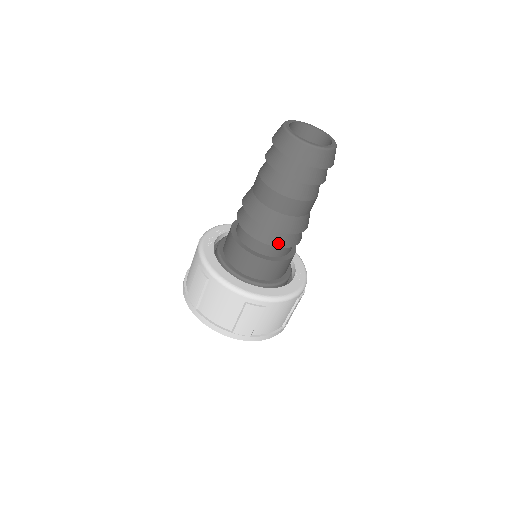
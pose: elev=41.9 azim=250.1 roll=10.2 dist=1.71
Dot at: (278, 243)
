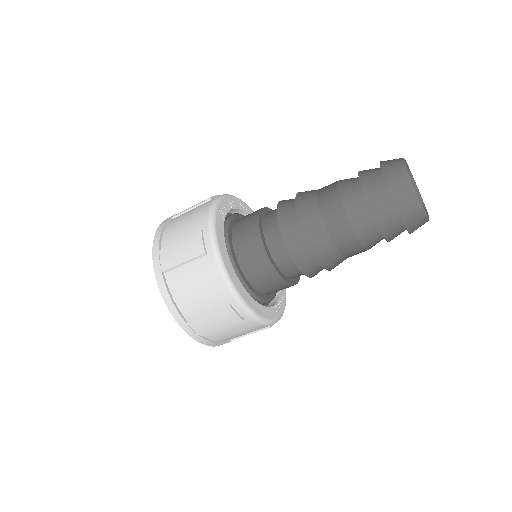
Dot at: (304, 267)
